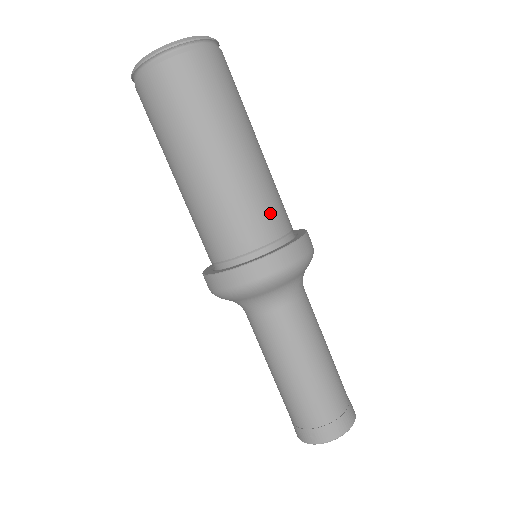
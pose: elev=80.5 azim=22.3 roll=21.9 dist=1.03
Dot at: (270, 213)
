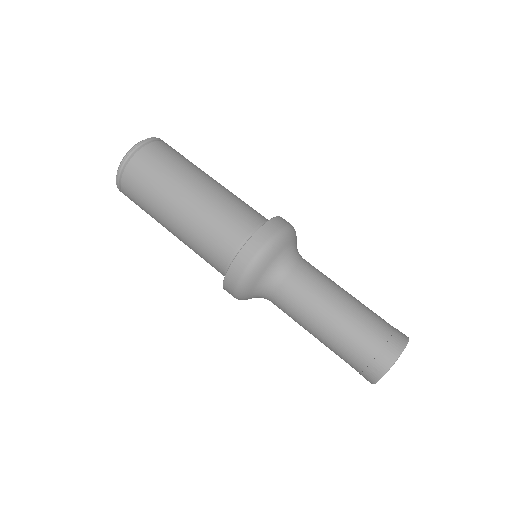
Dot at: (239, 216)
